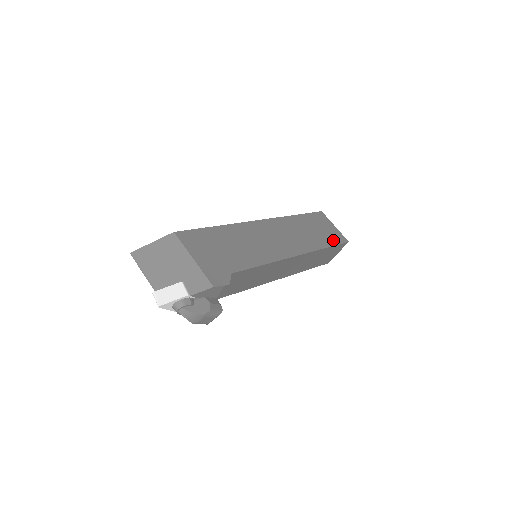
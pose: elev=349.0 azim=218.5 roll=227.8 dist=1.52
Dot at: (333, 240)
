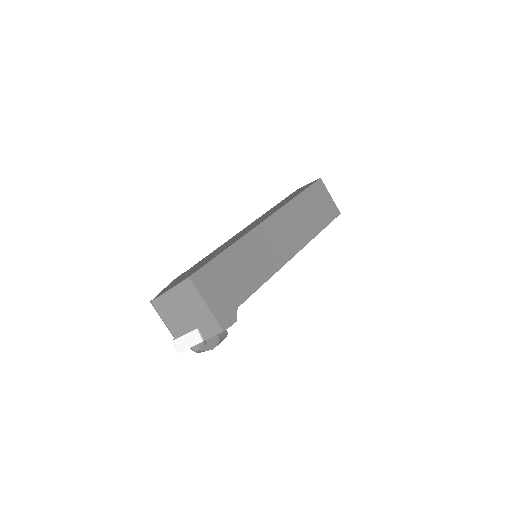
Dot at: (327, 218)
